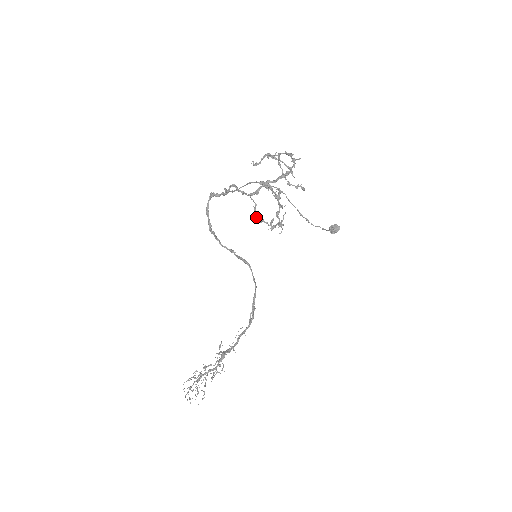
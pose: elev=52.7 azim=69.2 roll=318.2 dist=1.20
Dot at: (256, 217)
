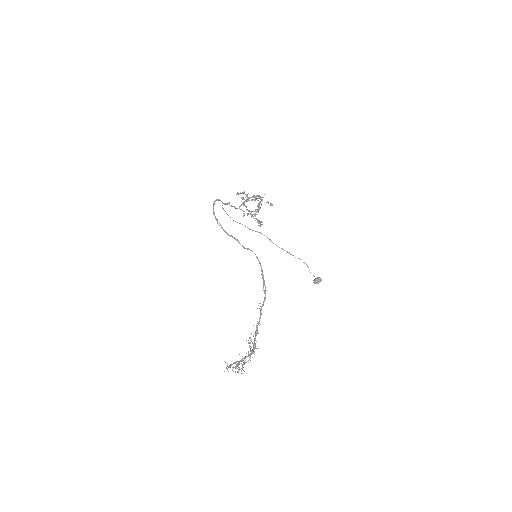
Dot at: (243, 198)
